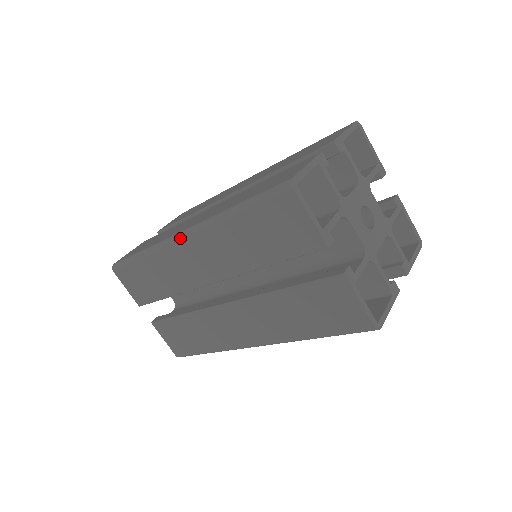
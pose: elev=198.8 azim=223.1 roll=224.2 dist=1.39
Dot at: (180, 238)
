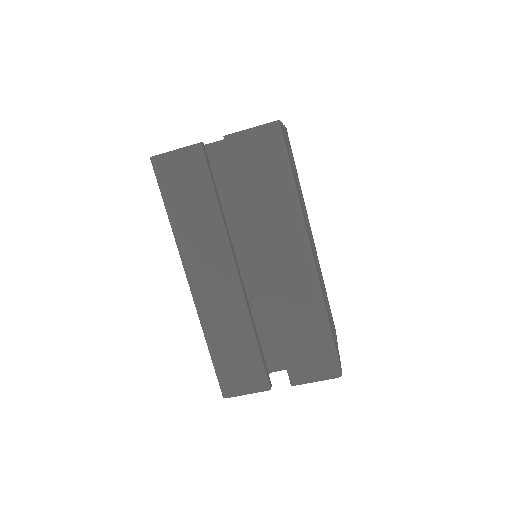
Dot at: occluded
